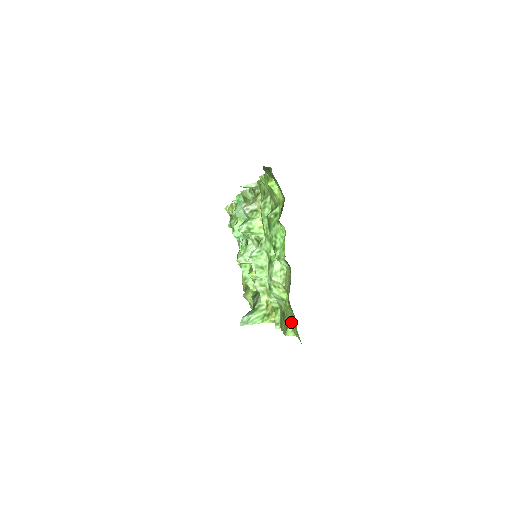
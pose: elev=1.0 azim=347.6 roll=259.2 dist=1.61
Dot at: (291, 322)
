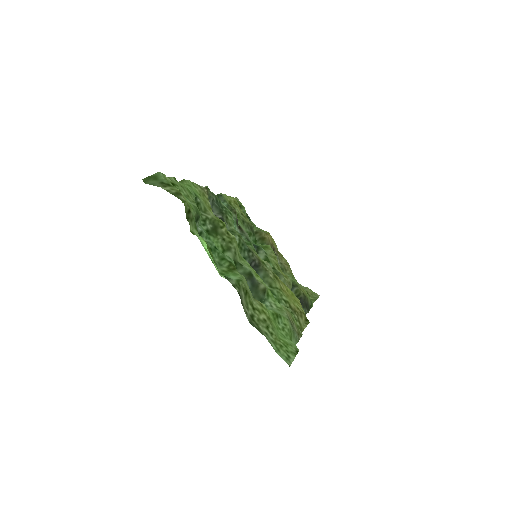
Dot at: (277, 339)
